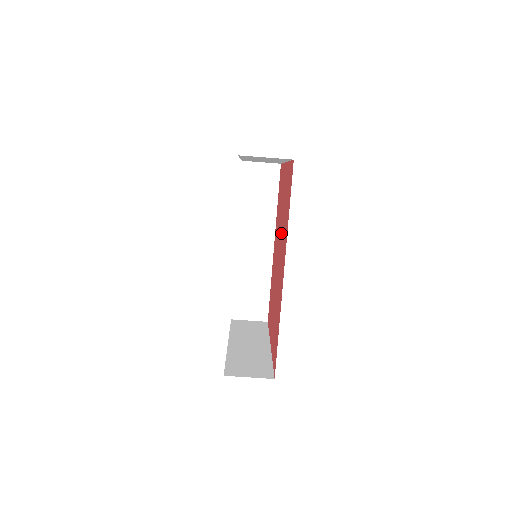
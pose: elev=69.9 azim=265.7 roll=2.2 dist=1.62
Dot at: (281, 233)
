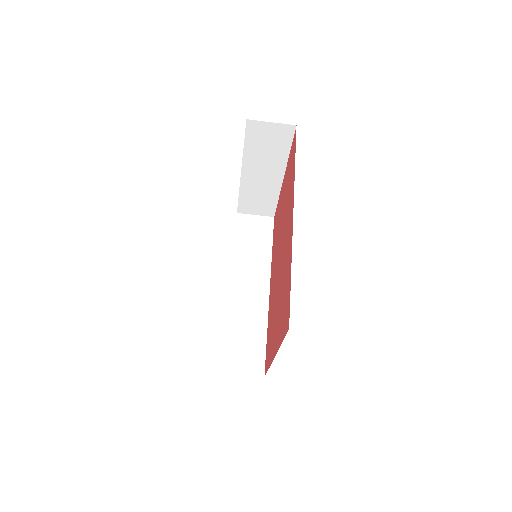
Dot at: (283, 225)
